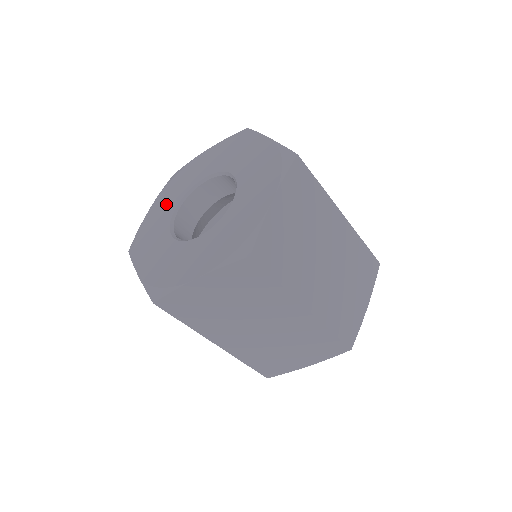
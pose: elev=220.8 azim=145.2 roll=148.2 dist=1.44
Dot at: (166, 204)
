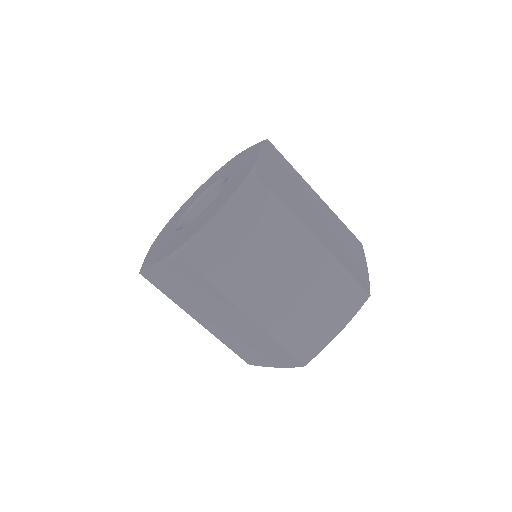
Dot at: (196, 195)
